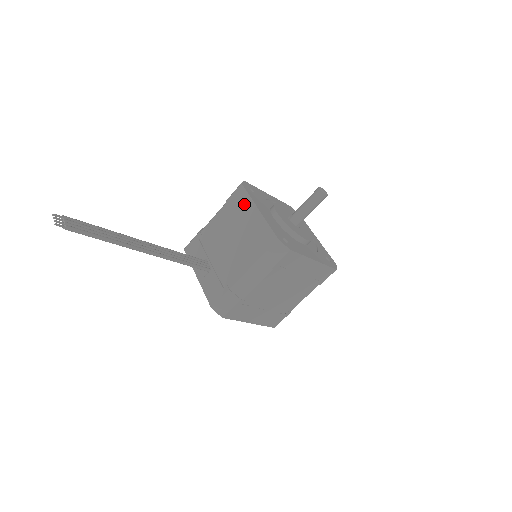
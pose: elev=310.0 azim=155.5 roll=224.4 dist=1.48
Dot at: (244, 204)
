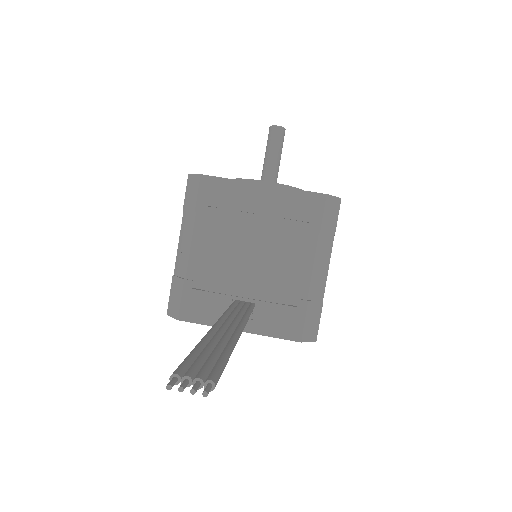
Dot at: (232, 194)
